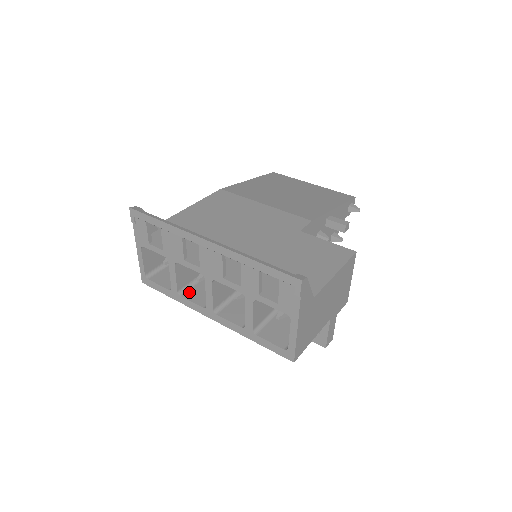
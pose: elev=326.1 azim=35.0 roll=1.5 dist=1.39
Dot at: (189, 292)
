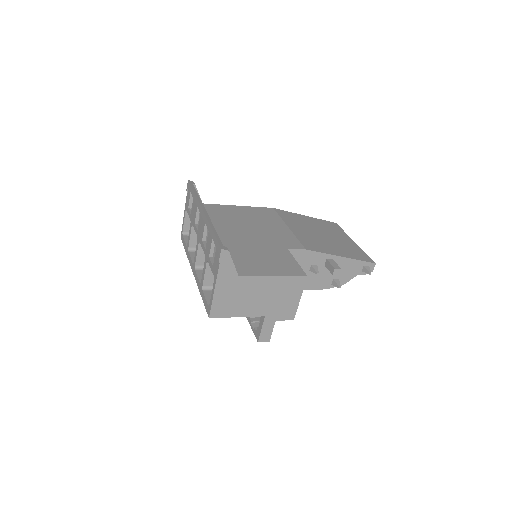
Dot at: occluded
